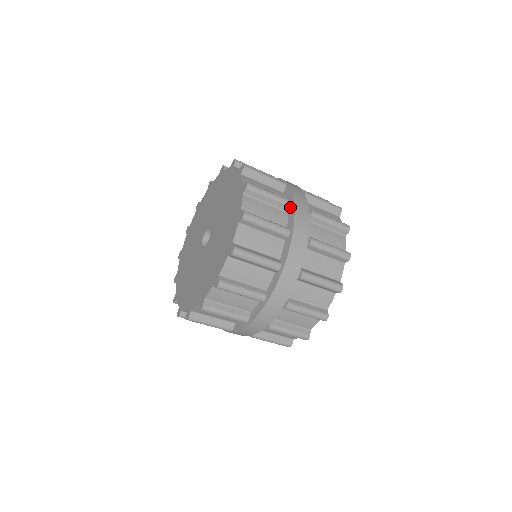
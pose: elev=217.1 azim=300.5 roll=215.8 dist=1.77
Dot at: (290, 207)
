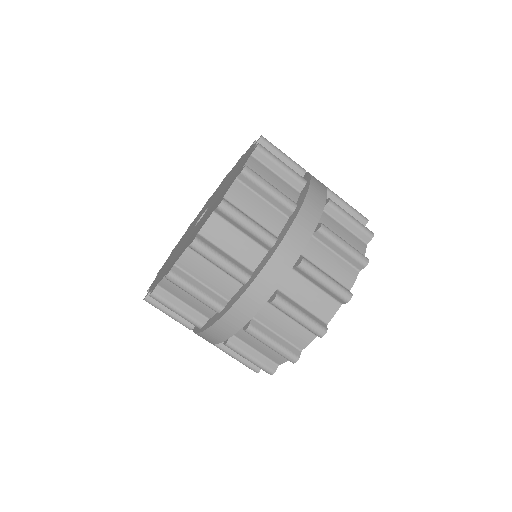
Dot at: occluded
